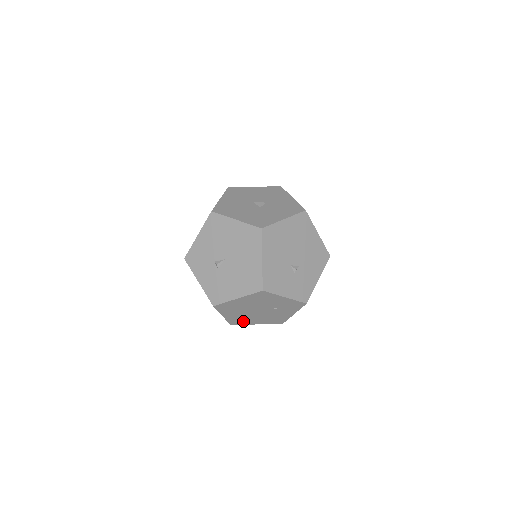
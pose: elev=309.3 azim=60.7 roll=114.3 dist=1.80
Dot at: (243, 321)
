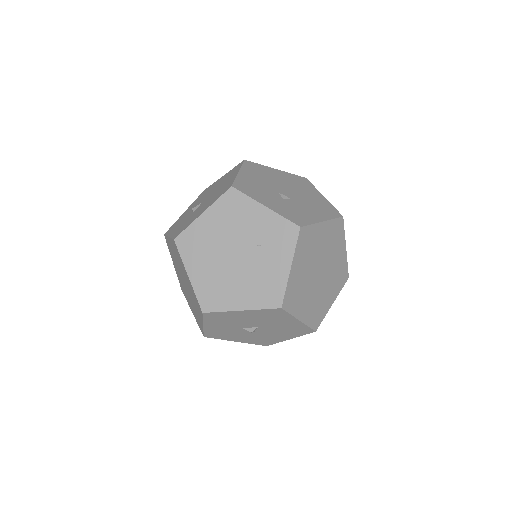
Dot at: (219, 297)
